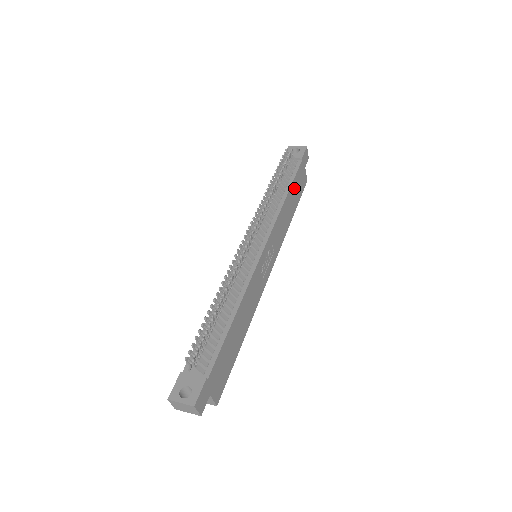
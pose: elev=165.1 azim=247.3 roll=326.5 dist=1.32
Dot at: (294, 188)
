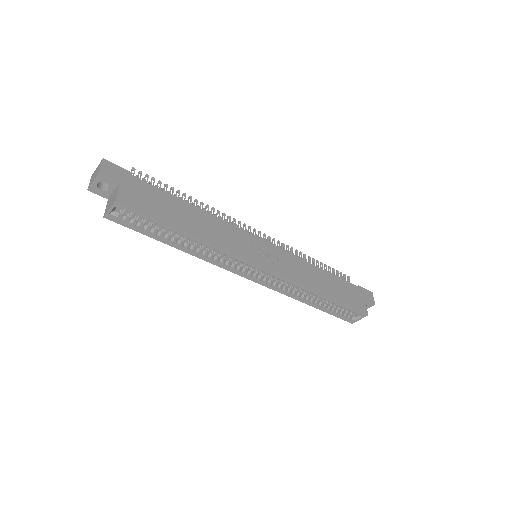
Dot at: (337, 283)
